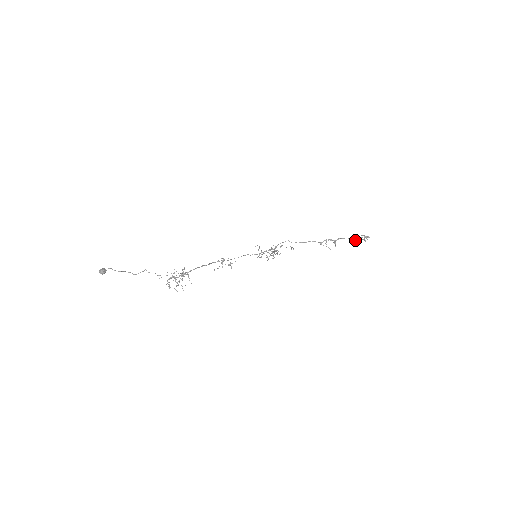
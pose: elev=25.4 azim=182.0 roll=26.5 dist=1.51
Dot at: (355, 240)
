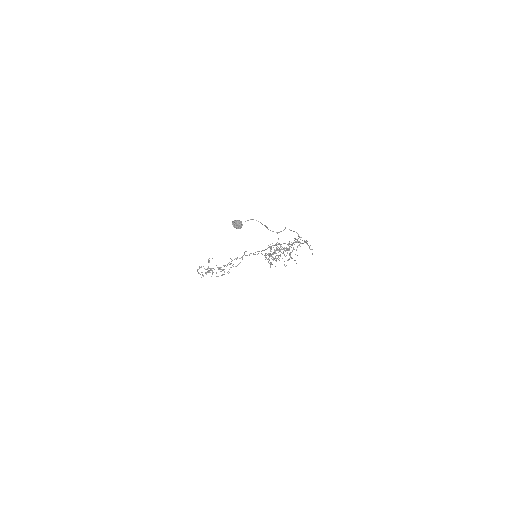
Dot at: occluded
